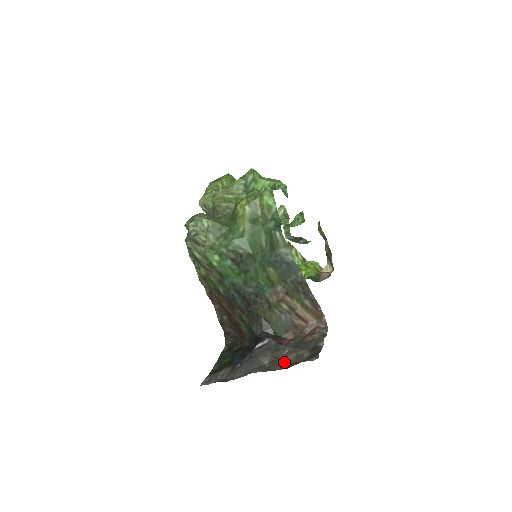
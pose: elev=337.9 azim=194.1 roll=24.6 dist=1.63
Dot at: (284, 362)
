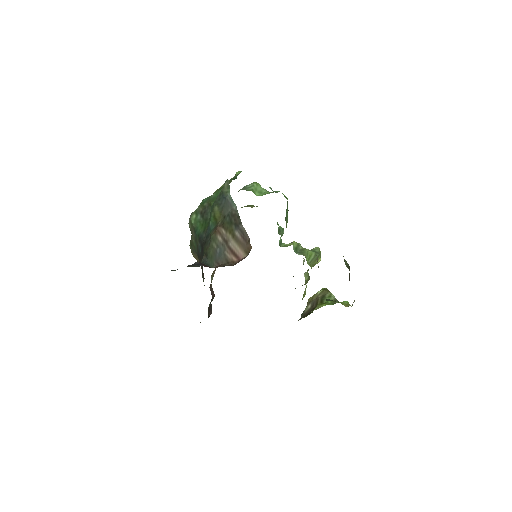
Dot at: occluded
